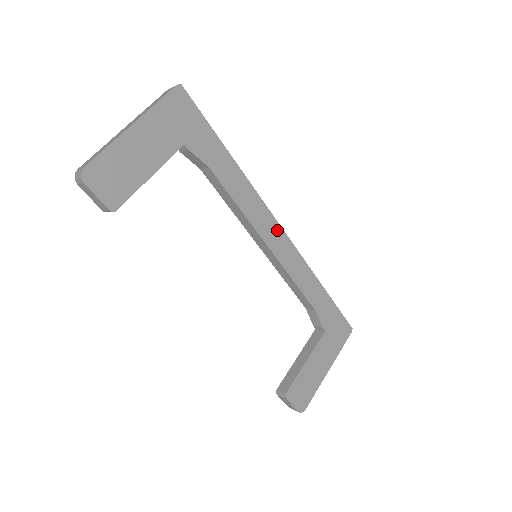
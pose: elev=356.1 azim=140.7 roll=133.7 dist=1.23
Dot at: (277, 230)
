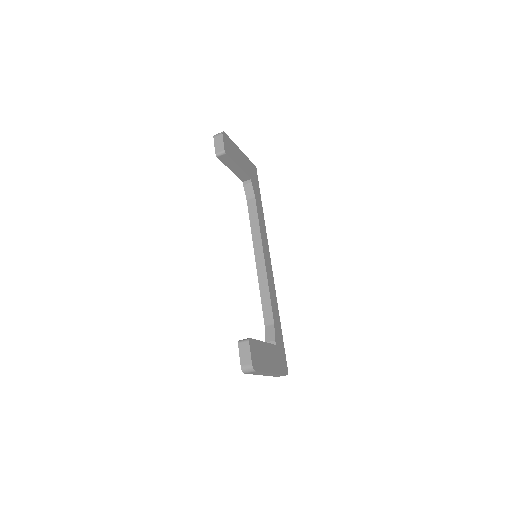
Dot at: (269, 259)
